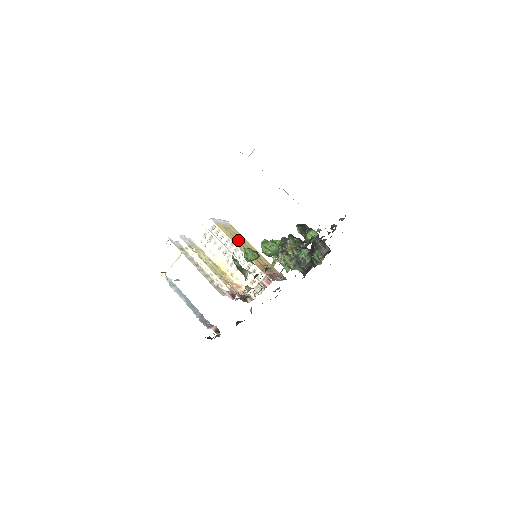
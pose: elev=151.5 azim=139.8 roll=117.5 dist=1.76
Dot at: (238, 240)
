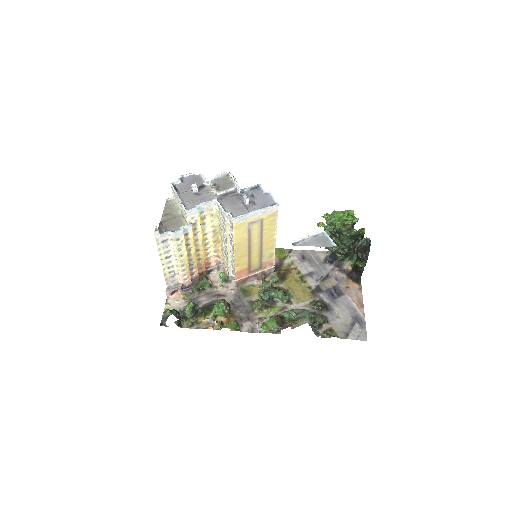
Dot at: (252, 239)
